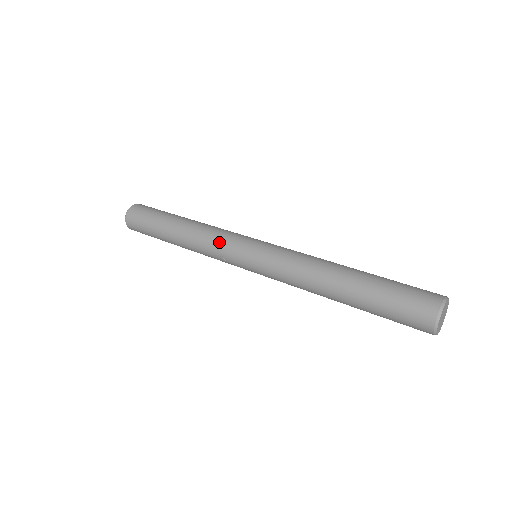
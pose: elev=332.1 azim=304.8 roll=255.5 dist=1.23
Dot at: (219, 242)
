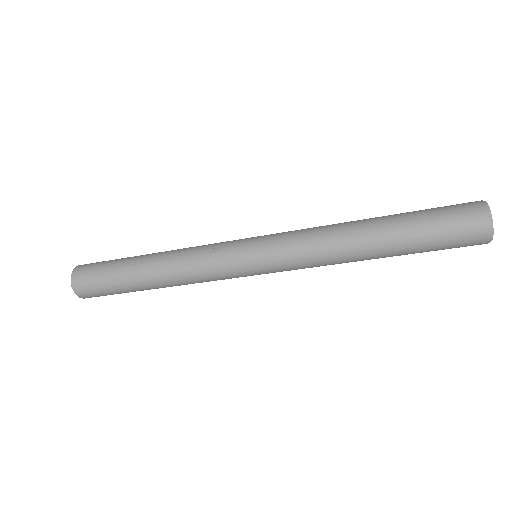
Dot at: occluded
